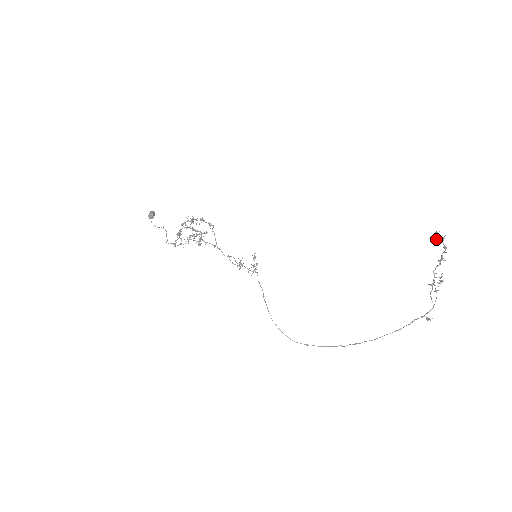
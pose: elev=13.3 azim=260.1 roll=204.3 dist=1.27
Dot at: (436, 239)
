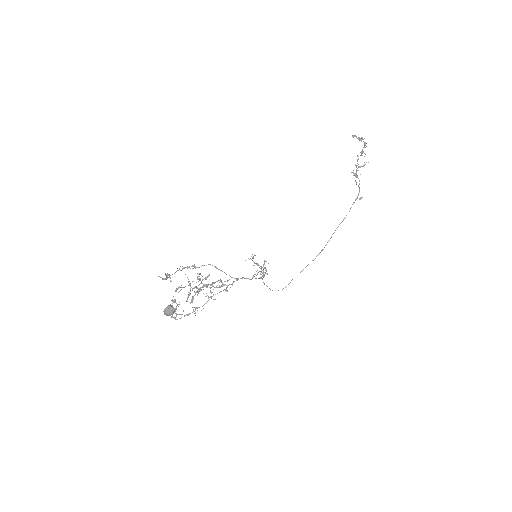
Dot at: occluded
